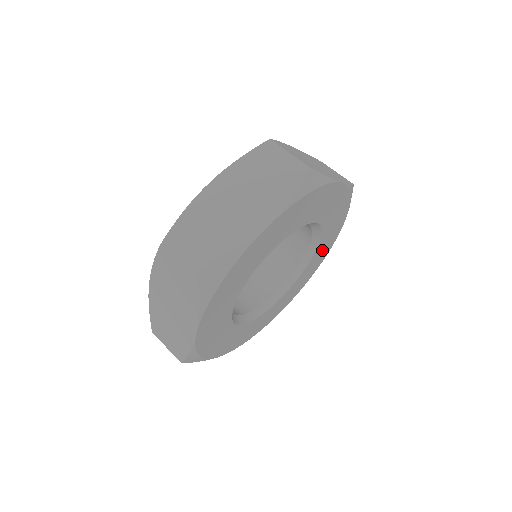
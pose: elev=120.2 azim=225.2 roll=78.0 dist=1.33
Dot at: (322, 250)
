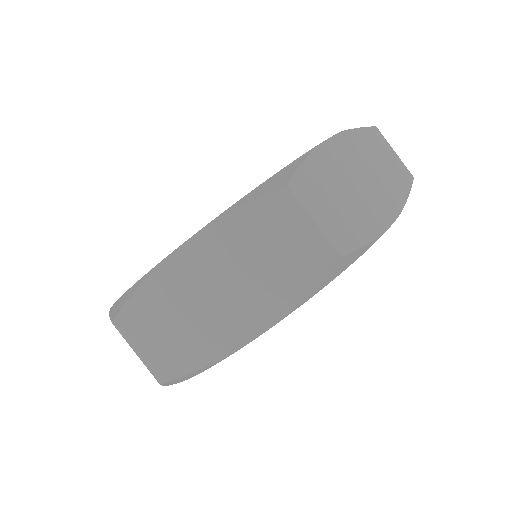
Dot at: occluded
